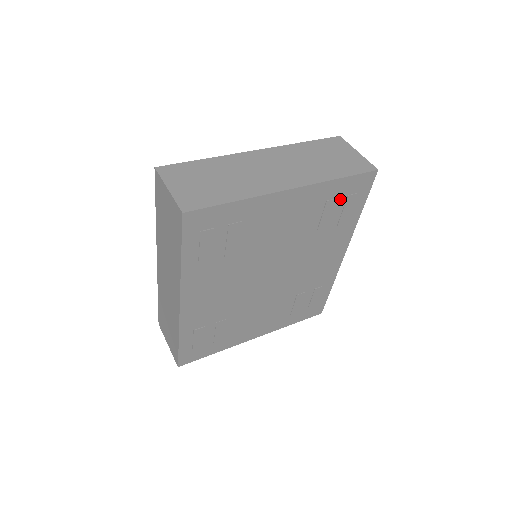
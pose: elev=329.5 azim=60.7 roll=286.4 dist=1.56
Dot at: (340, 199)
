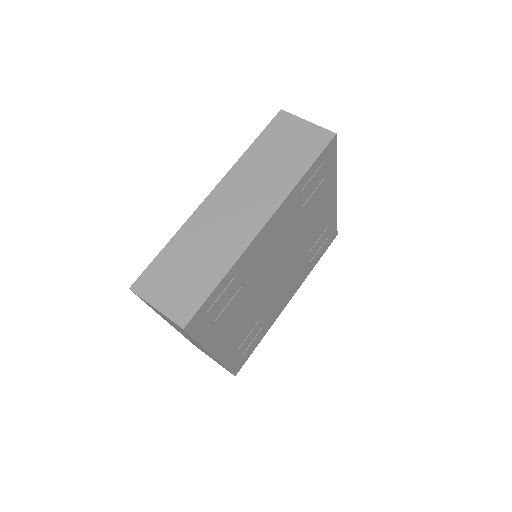
Dot at: (325, 237)
